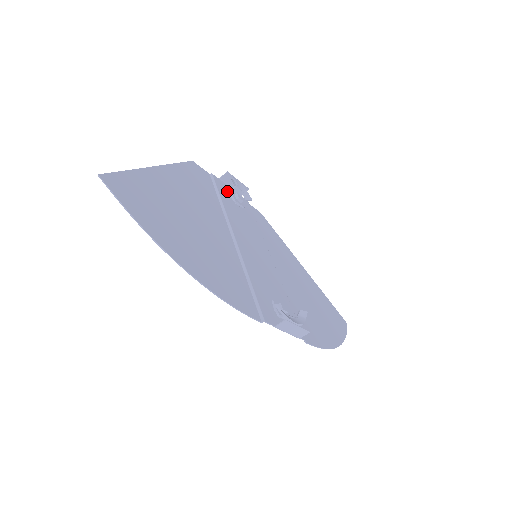
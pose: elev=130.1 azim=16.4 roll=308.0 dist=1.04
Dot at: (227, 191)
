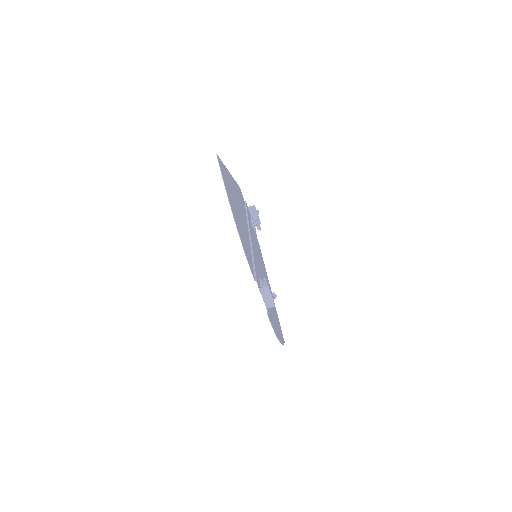
Dot at: occluded
